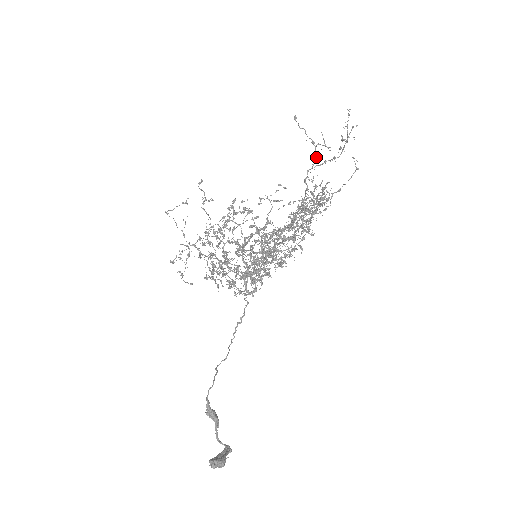
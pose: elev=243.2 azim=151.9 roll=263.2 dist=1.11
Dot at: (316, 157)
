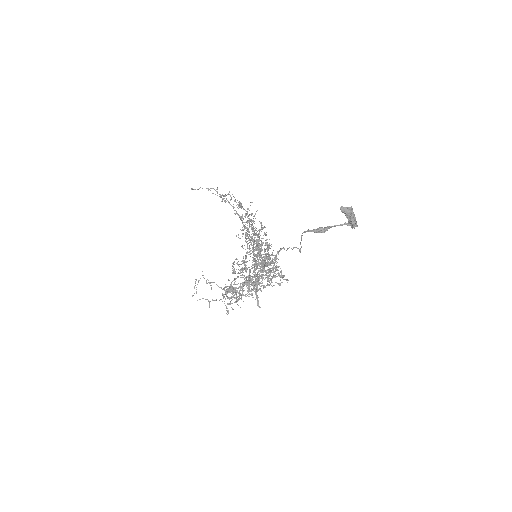
Dot at: (215, 190)
